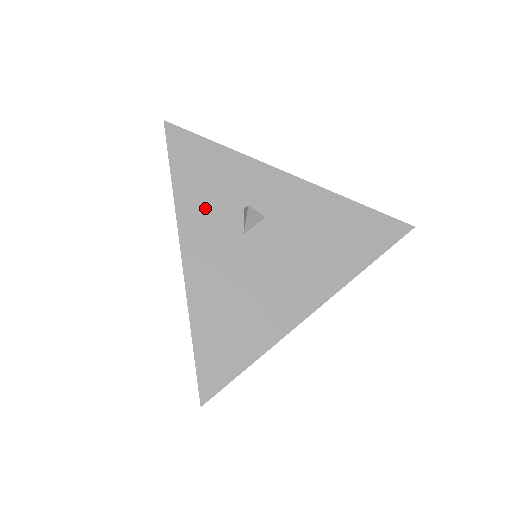
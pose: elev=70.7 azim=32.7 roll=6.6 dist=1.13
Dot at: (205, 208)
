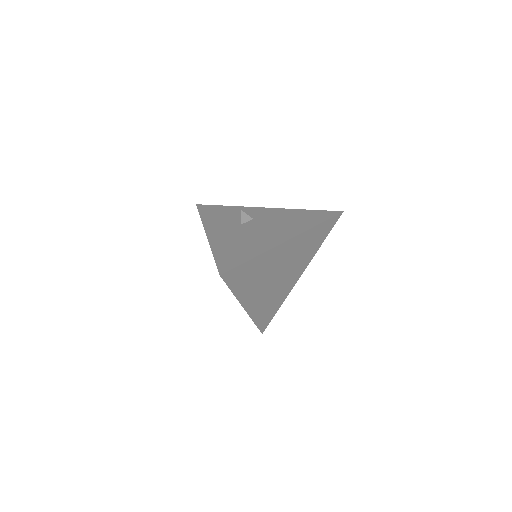
Dot at: (219, 221)
